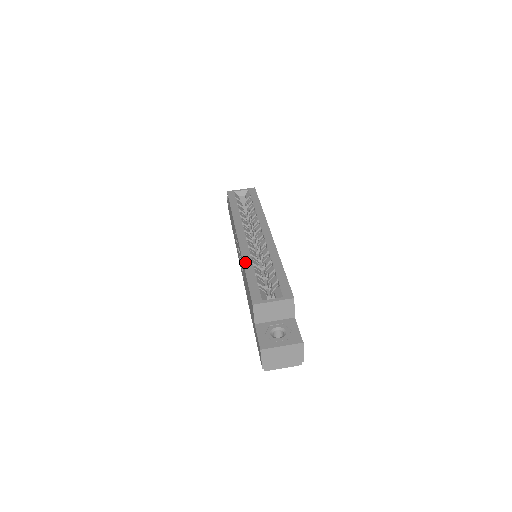
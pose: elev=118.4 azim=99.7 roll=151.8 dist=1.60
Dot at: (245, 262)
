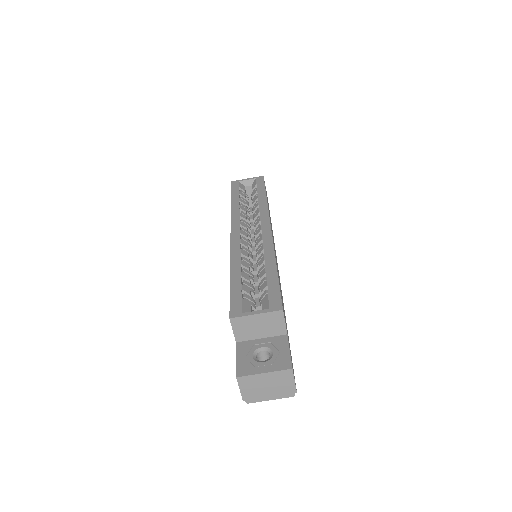
Dot at: (232, 264)
